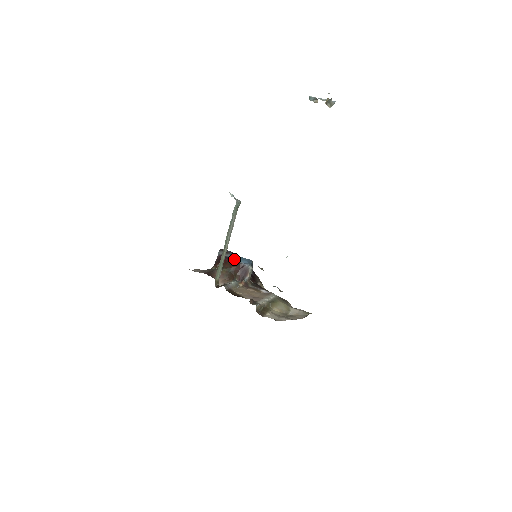
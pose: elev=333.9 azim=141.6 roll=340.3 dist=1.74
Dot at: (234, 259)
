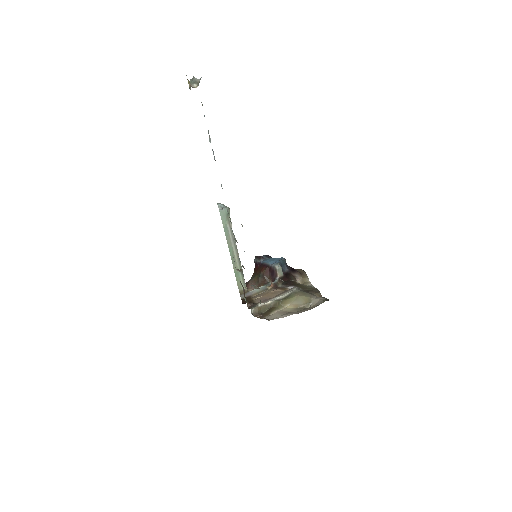
Dot at: (264, 263)
